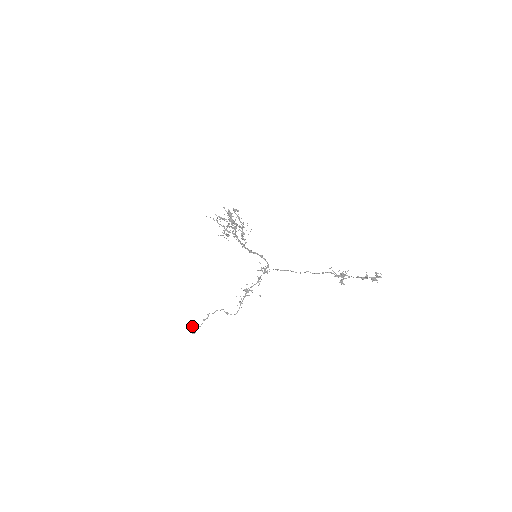
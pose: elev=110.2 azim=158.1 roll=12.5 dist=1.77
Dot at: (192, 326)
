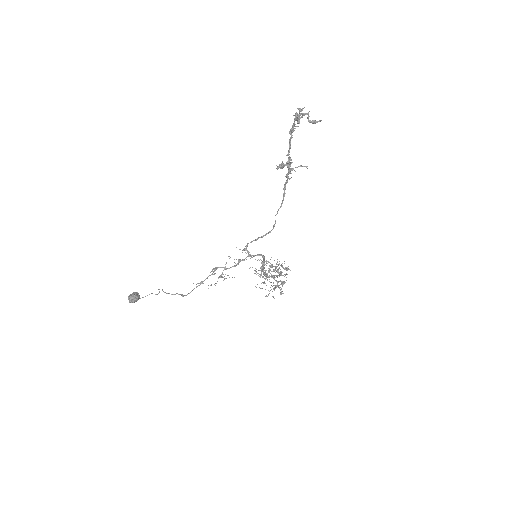
Dot at: (134, 293)
